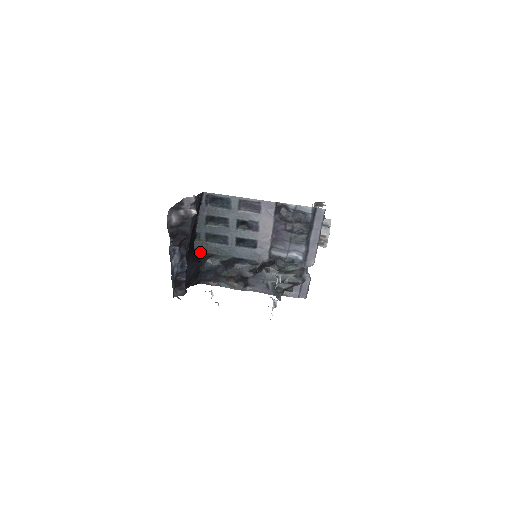
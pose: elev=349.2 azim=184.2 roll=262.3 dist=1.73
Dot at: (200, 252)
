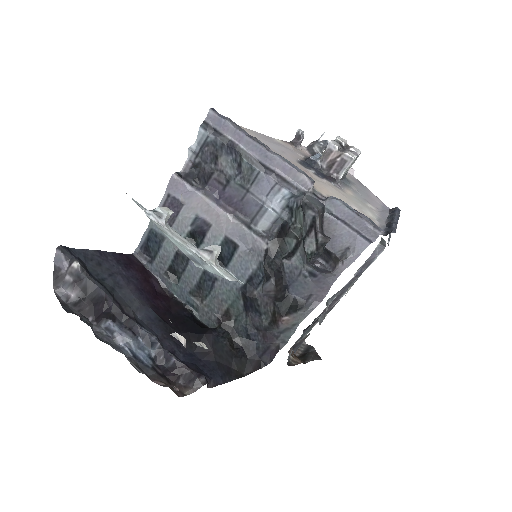
Dot at: (215, 323)
